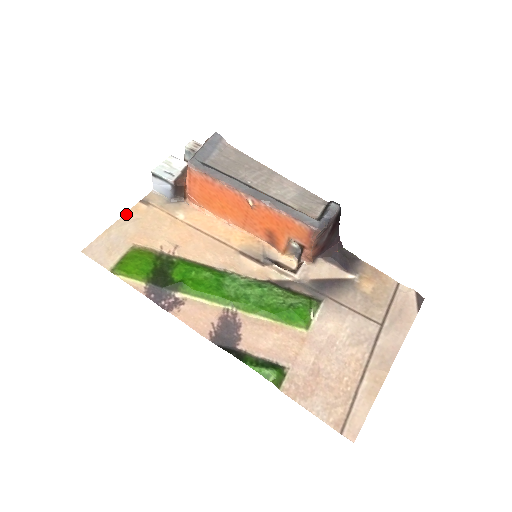
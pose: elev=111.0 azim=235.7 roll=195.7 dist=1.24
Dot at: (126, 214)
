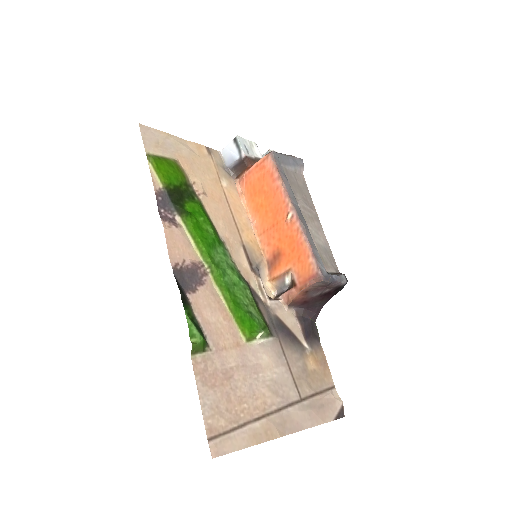
Dot at: (190, 142)
